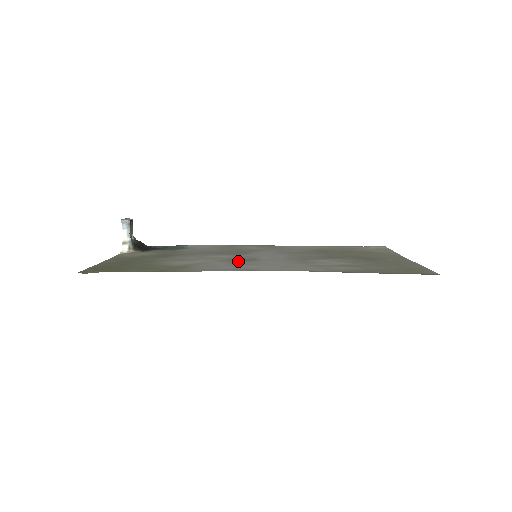
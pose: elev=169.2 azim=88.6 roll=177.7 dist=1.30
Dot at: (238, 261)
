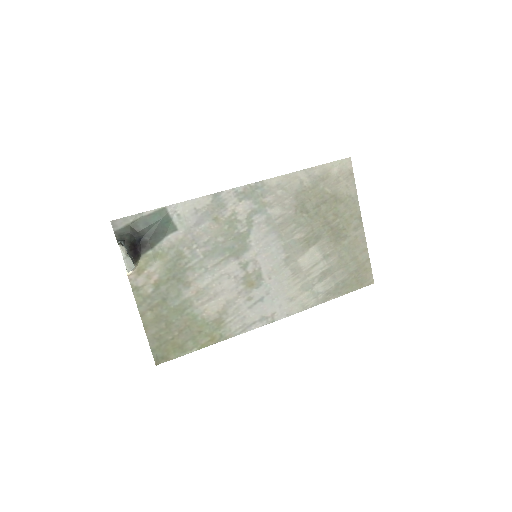
Dot at: (251, 289)
